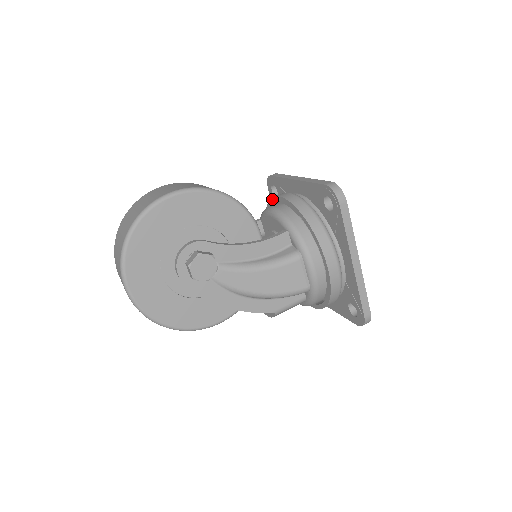
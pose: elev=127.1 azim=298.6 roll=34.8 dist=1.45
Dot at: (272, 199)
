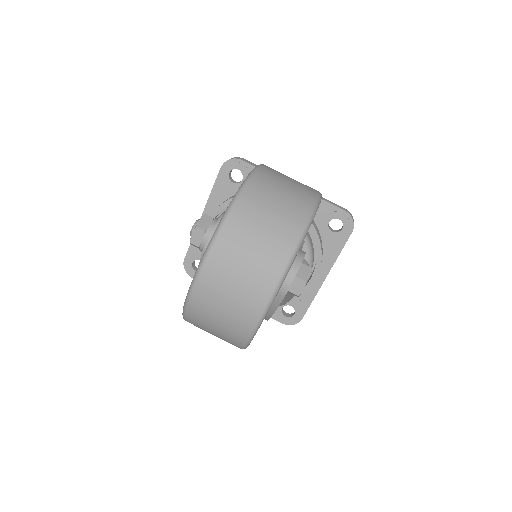
Dot at: occluded
